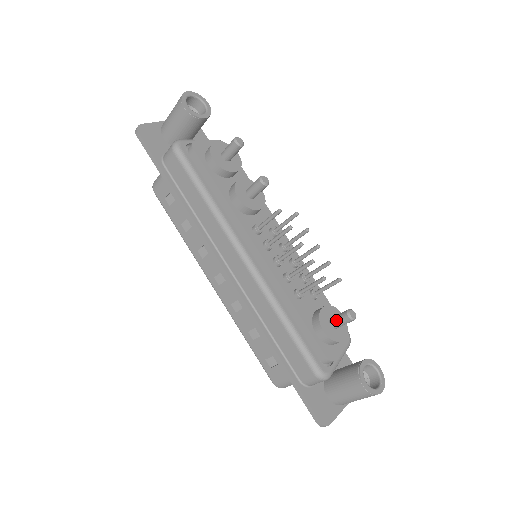
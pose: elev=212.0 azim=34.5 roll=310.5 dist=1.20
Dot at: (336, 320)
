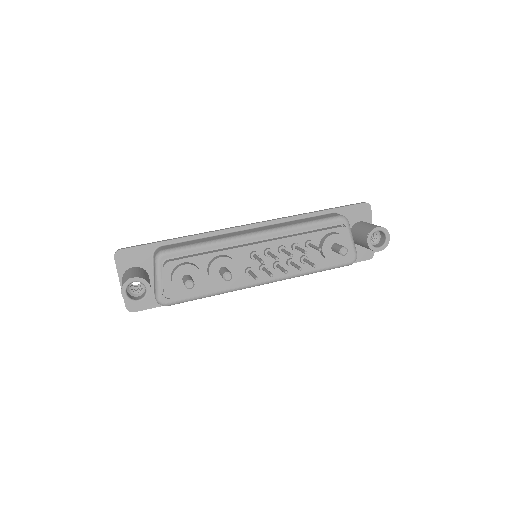
Dot at: occluded
